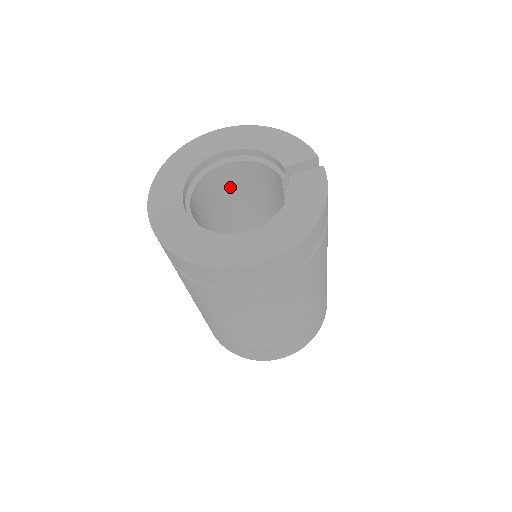
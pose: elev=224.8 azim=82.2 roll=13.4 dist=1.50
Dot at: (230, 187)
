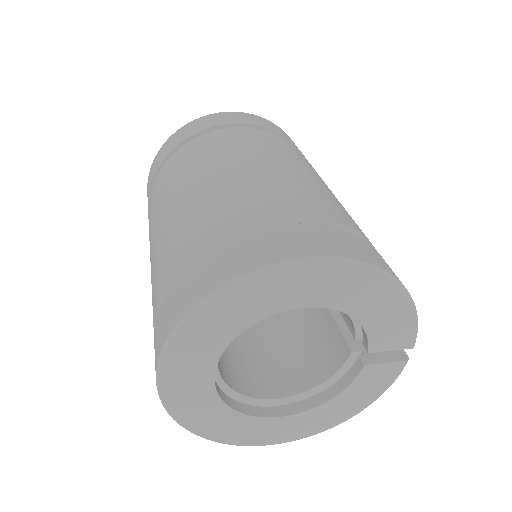
Dot at: occluded
